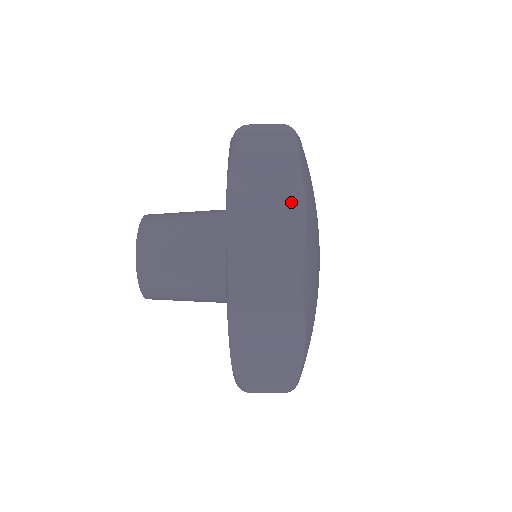
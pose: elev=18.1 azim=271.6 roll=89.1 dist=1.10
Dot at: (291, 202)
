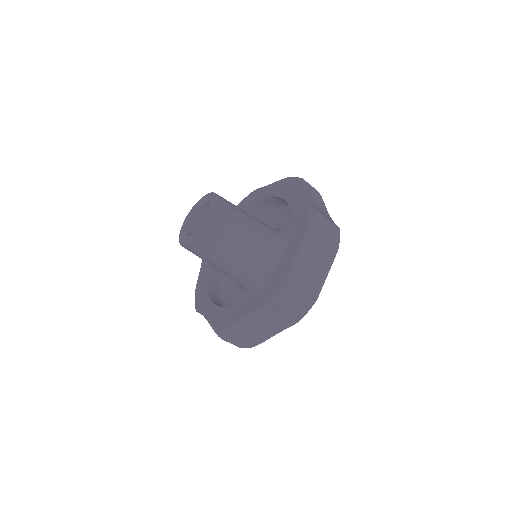
Dot at: (324, 210)
